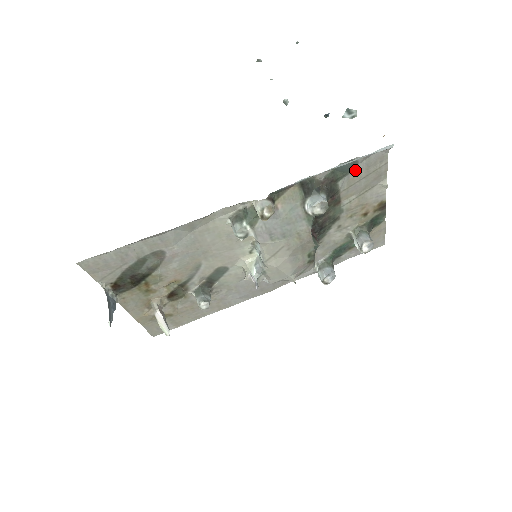
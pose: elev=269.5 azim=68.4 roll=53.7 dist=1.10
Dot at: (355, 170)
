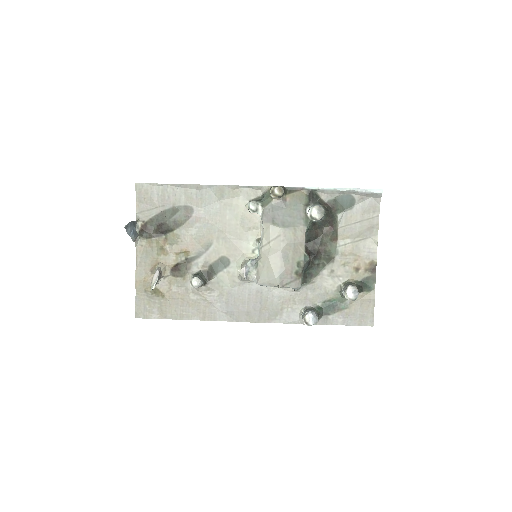
Dot at: (352, 210)
